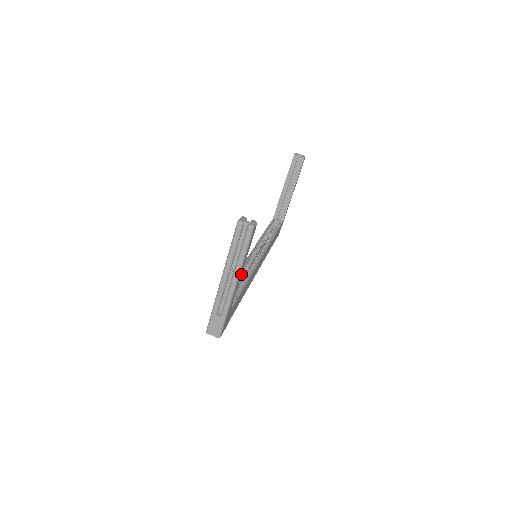
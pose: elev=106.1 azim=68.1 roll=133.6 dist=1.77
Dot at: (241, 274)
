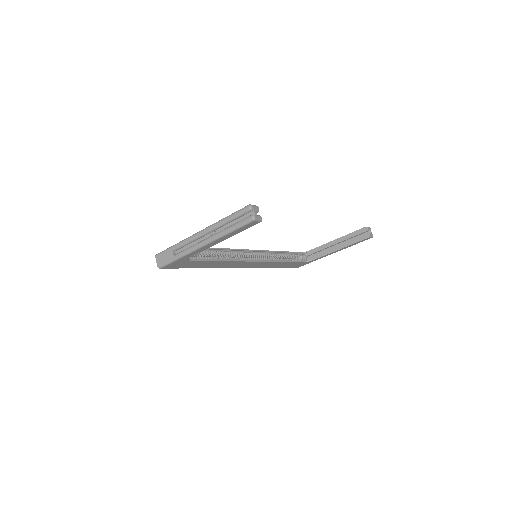
Dot at: occluded
